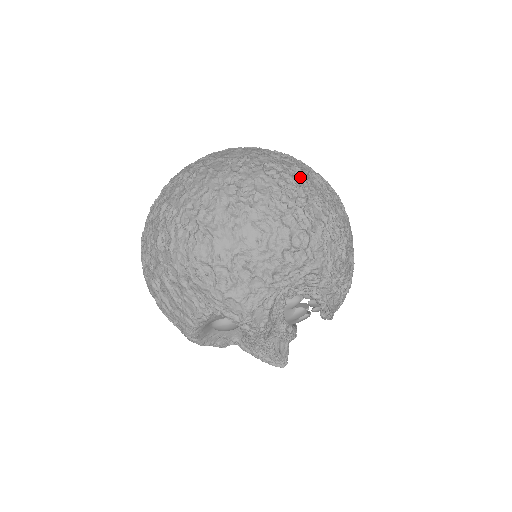
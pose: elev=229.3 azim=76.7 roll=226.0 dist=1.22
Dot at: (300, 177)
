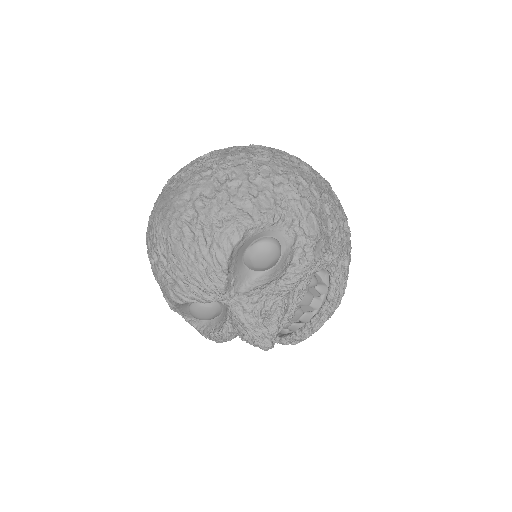
Dot at: occluded
